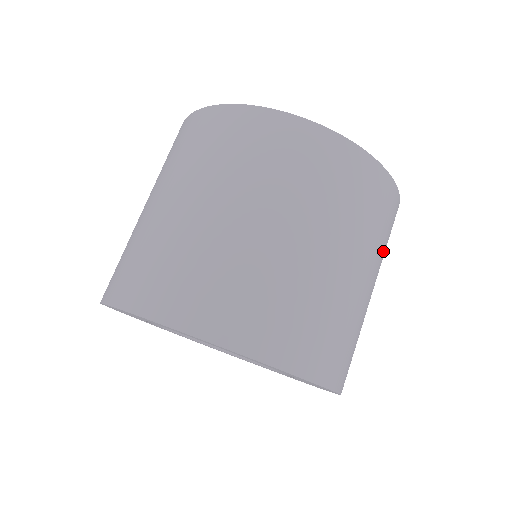
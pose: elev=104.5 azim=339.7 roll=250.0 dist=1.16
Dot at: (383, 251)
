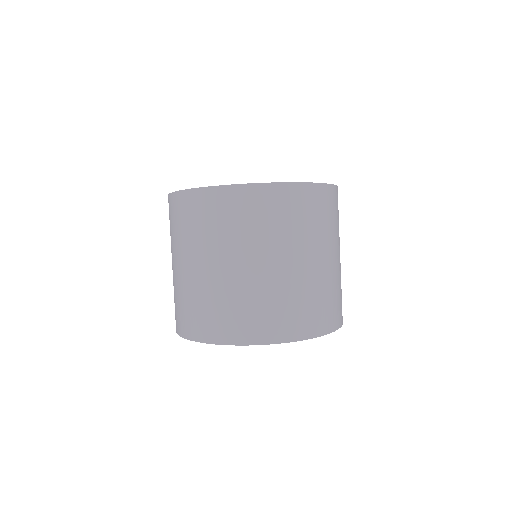
Dot at: occluded
